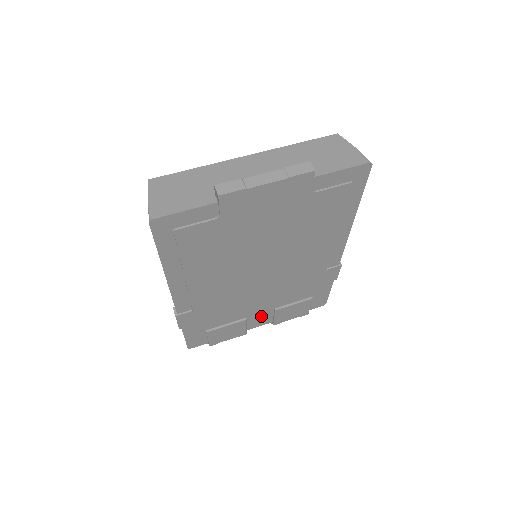
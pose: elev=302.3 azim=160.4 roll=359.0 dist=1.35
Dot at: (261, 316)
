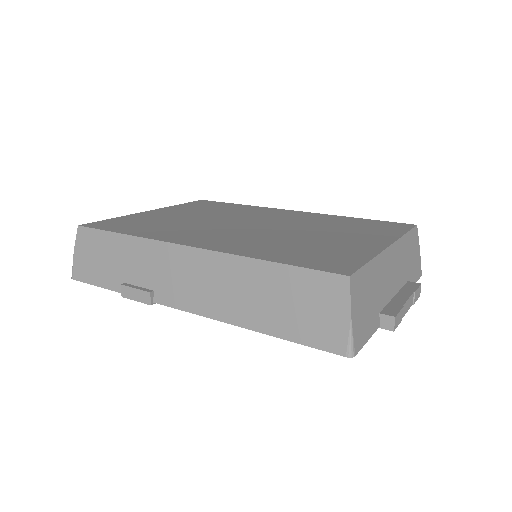
Dot at: occluded
